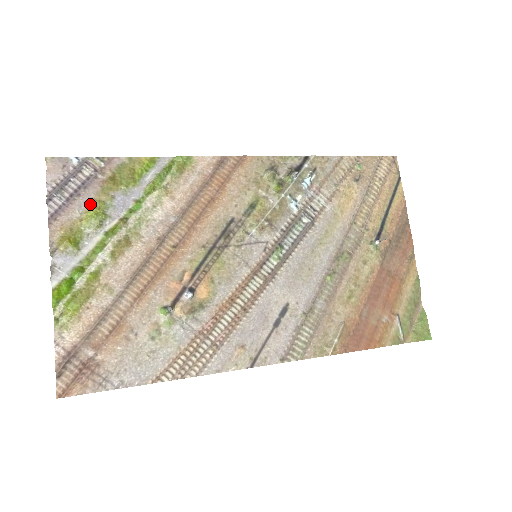
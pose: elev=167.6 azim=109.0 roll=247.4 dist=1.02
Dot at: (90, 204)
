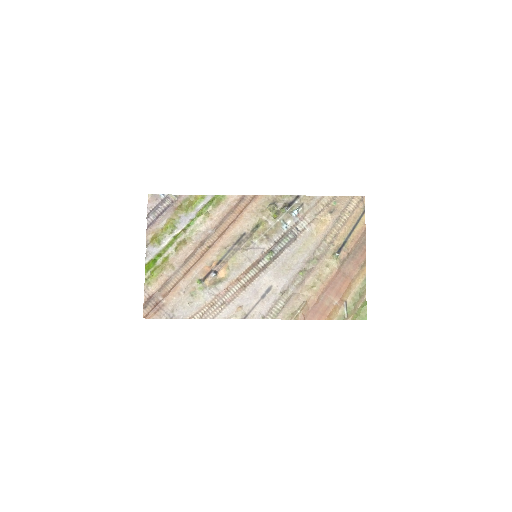
Dot at: (168, 221)
